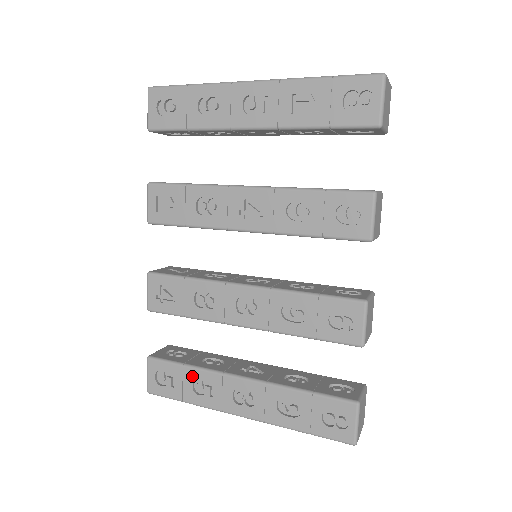
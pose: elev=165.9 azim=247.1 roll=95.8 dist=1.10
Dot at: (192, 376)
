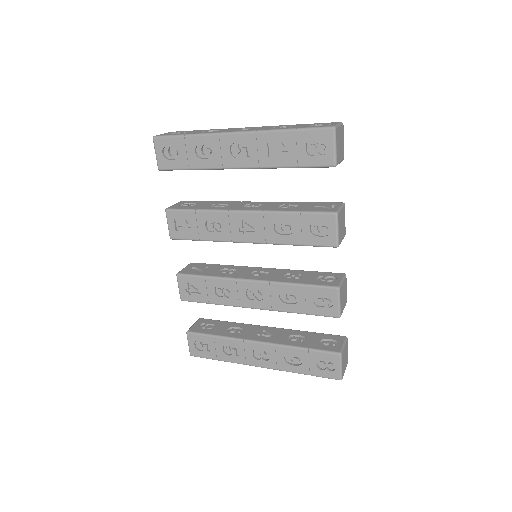
Dot at: (221, 343)
